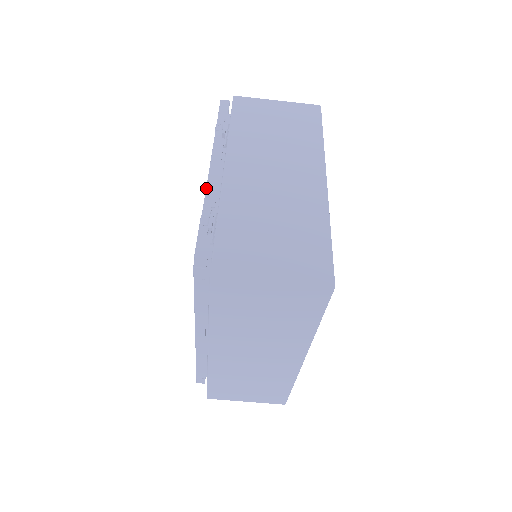
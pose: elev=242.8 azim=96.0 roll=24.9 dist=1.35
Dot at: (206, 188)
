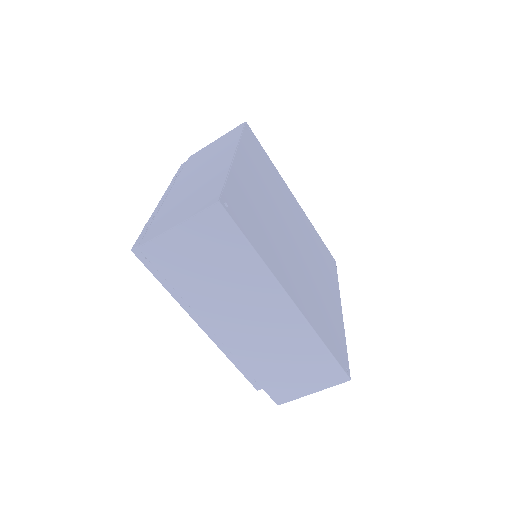
Dot at: occluded
